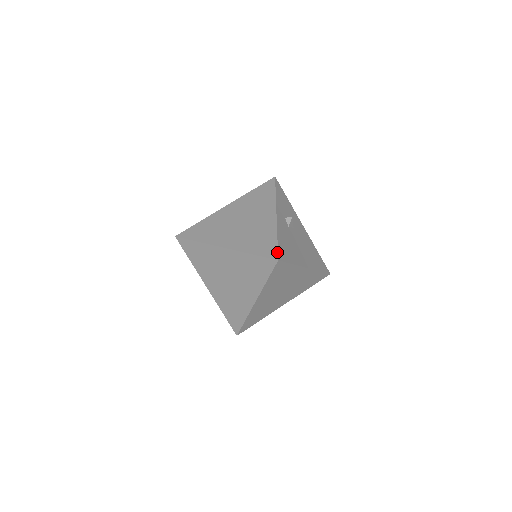
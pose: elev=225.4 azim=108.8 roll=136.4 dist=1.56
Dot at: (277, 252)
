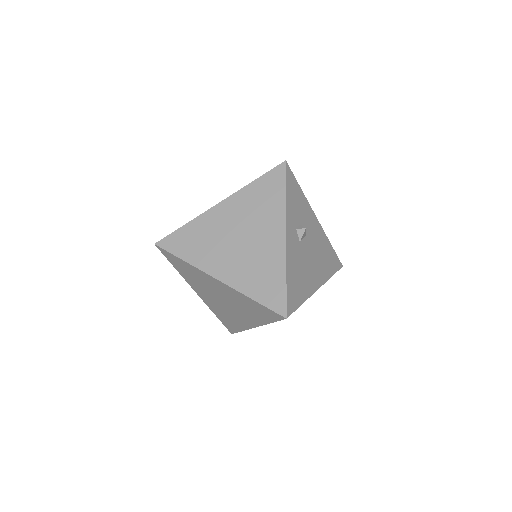
Dot at: (285, 305)
